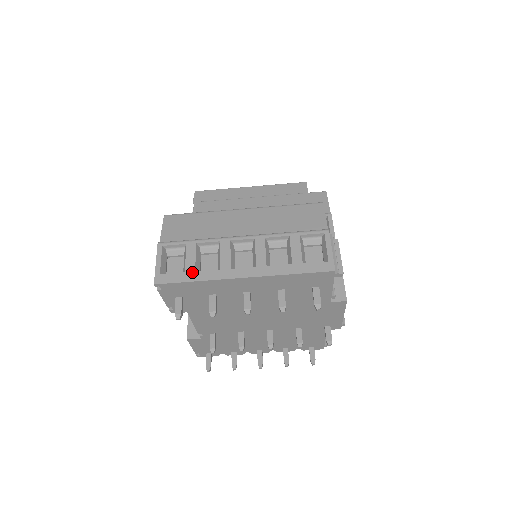
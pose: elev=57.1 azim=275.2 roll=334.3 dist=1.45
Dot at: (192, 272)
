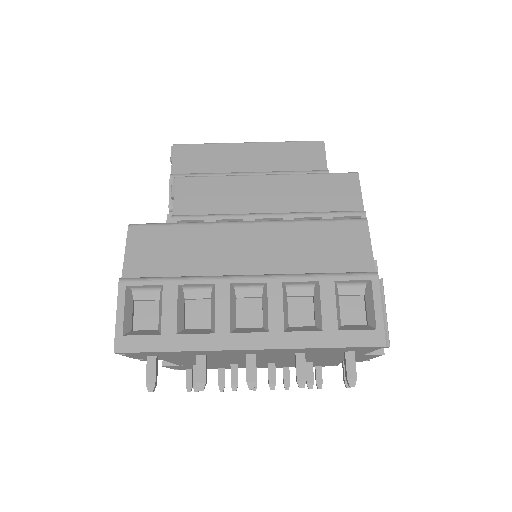
Dot at: (172, 335)
